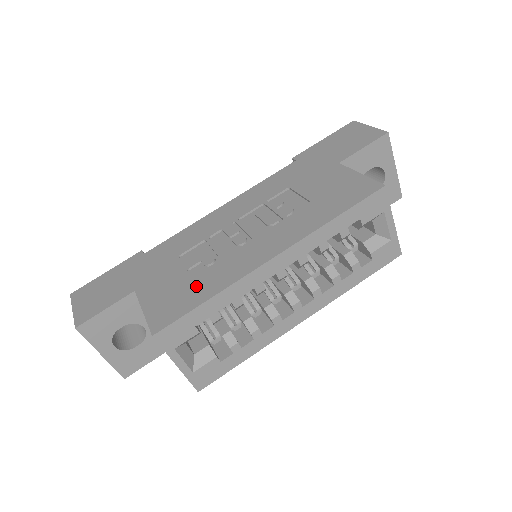
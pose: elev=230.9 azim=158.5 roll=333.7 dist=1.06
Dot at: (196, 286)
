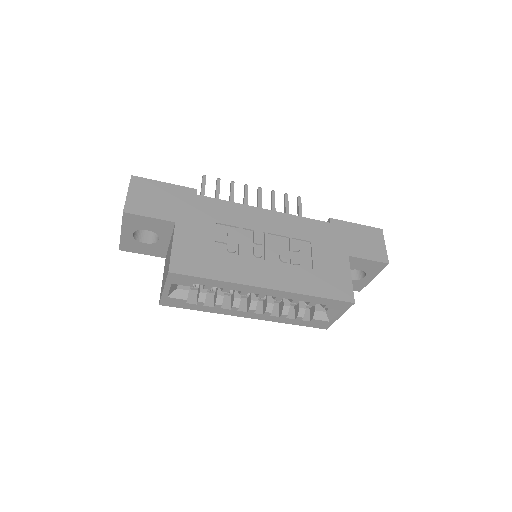
Dot at: (213, 261)
